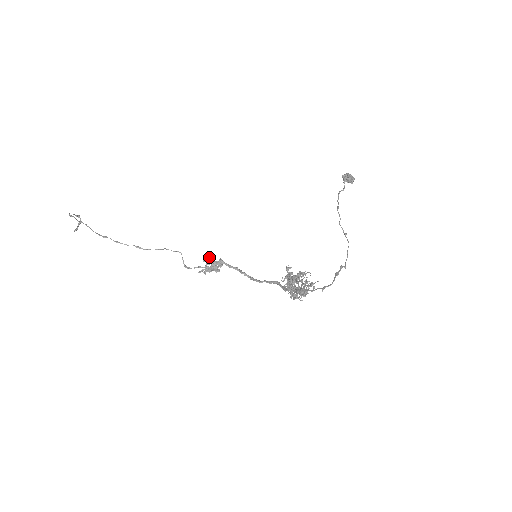
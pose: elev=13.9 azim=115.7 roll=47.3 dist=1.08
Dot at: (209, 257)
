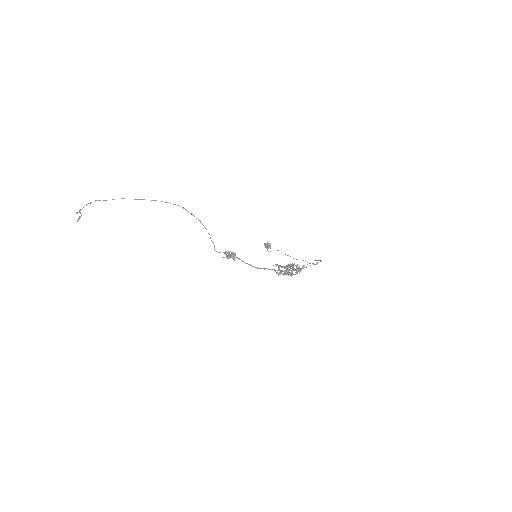
Dot at: (226, 251)
